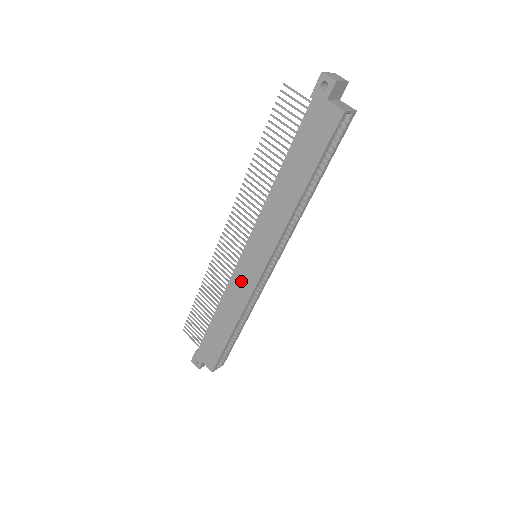
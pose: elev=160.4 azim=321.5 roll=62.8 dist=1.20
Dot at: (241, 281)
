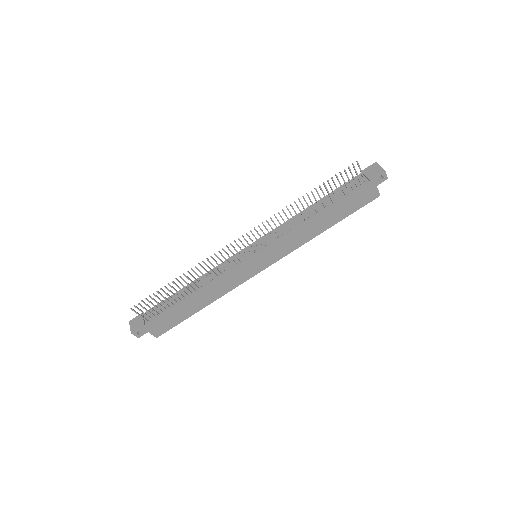
Dot at: (239, 275)
